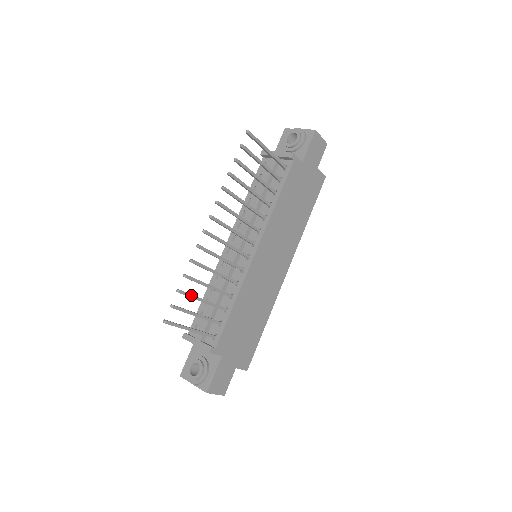
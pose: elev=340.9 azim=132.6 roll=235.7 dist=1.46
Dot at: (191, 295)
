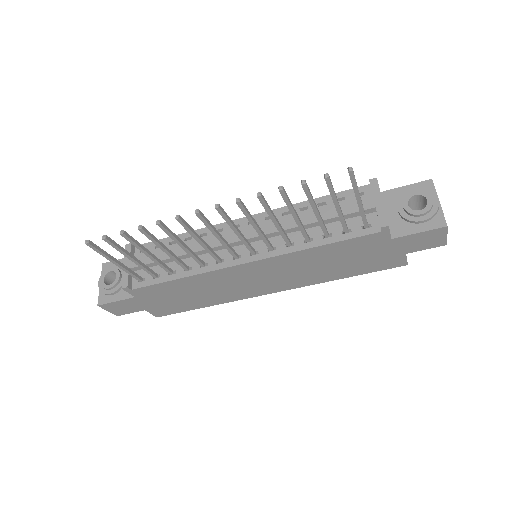
Dot at: (136, 244)
